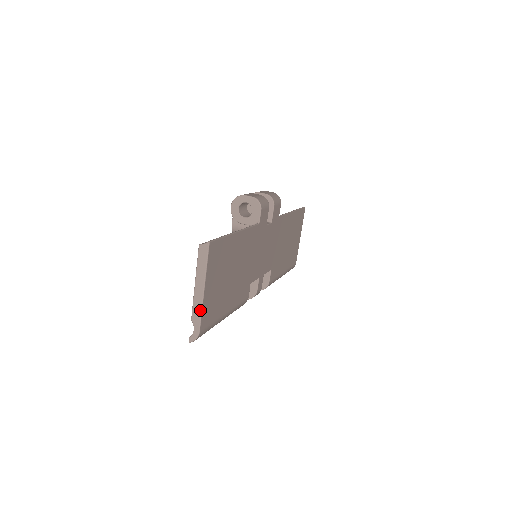
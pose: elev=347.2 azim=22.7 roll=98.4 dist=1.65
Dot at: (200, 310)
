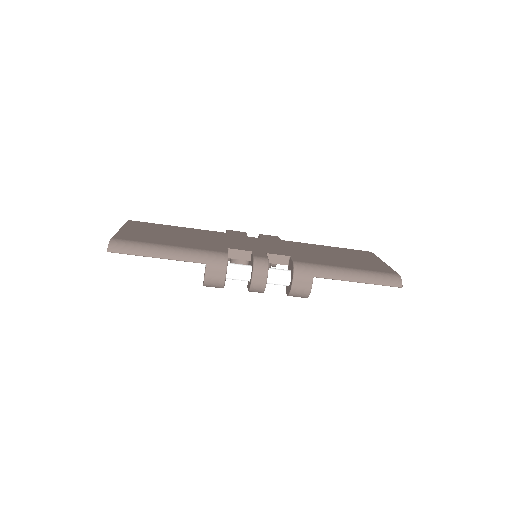
Dot at: occluded
